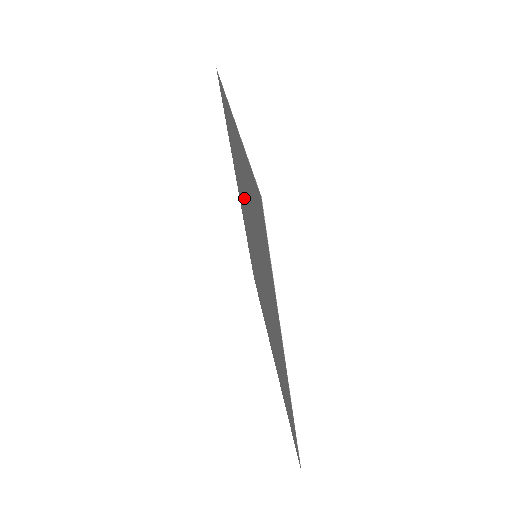
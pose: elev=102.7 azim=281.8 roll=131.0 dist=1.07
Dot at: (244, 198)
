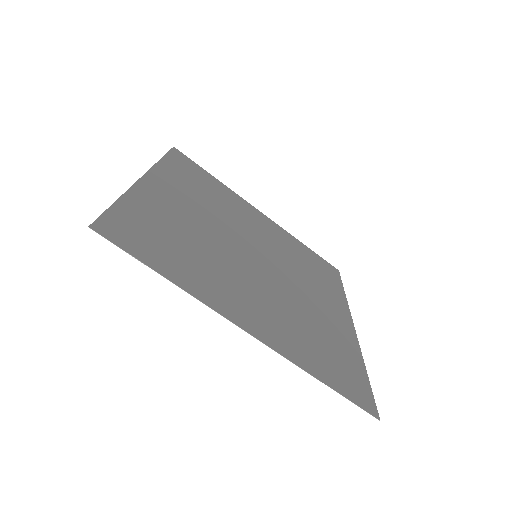
Dot at: (230, 262)
